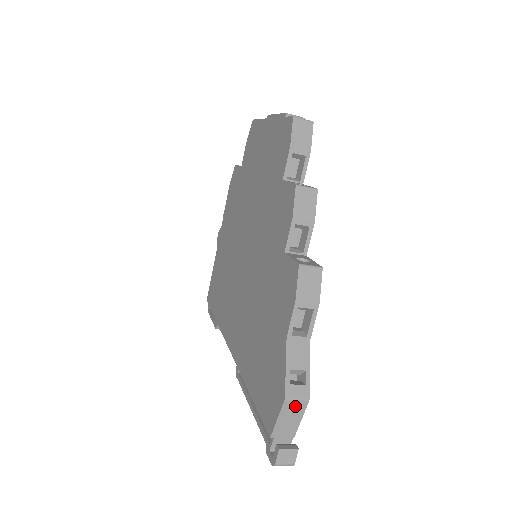
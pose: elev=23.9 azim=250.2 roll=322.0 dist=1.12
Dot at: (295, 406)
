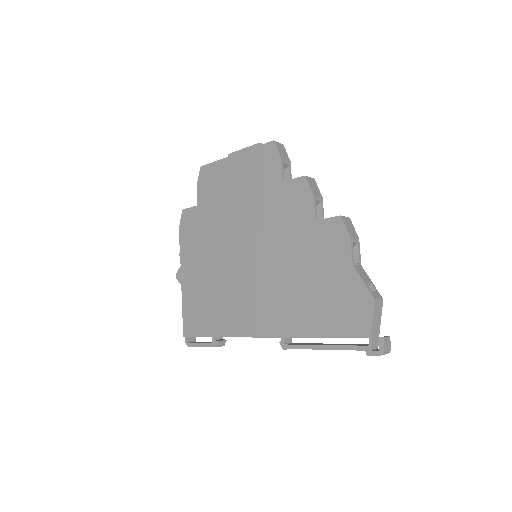
Dot at: (378, 306)
